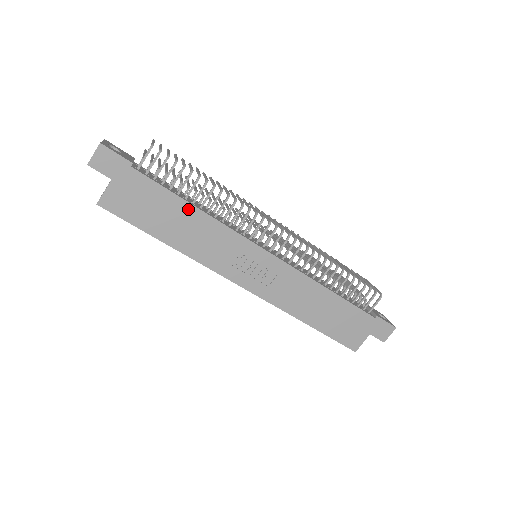
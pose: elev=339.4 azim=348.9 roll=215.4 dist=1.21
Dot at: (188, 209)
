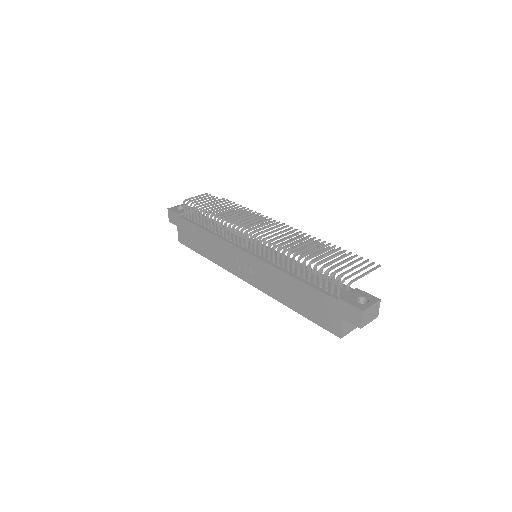
Dot at: (204, 233)
